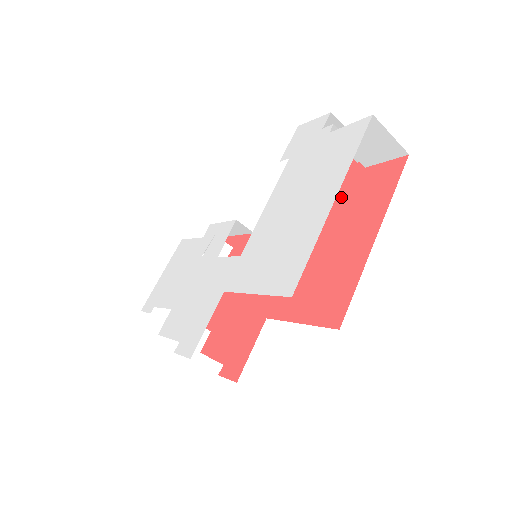
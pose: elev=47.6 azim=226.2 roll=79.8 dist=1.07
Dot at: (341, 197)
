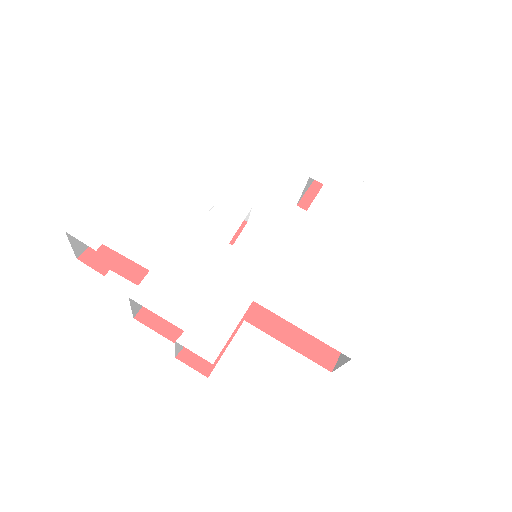
Dot at: occluded
